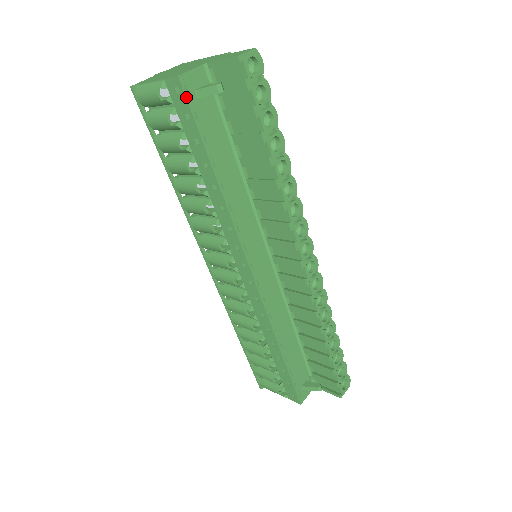
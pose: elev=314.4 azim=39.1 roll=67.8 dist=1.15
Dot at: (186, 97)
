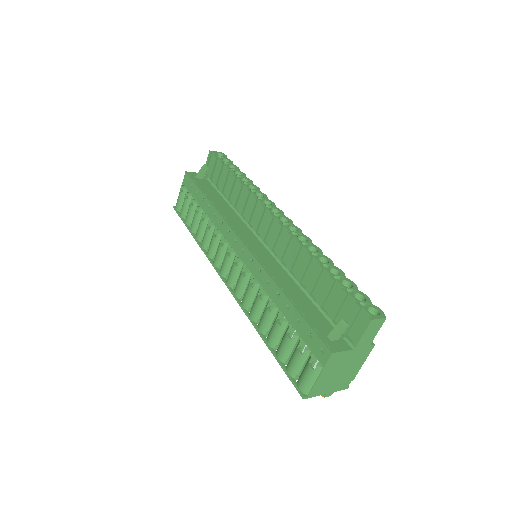
Dot at: (189, 176)
